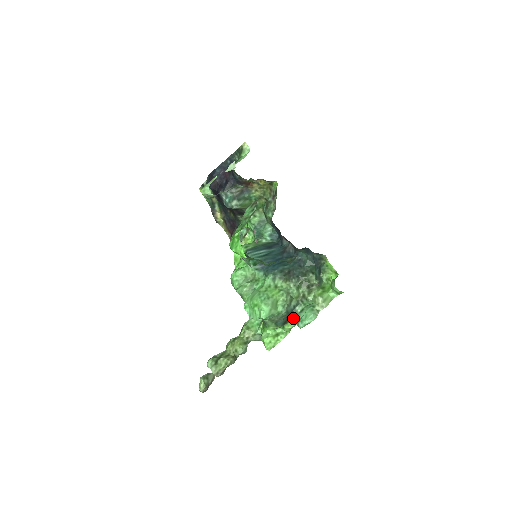
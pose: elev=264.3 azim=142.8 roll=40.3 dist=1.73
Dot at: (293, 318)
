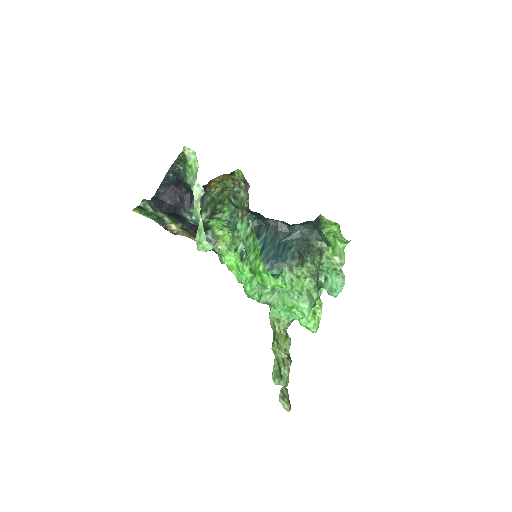
Dot at: occluded
